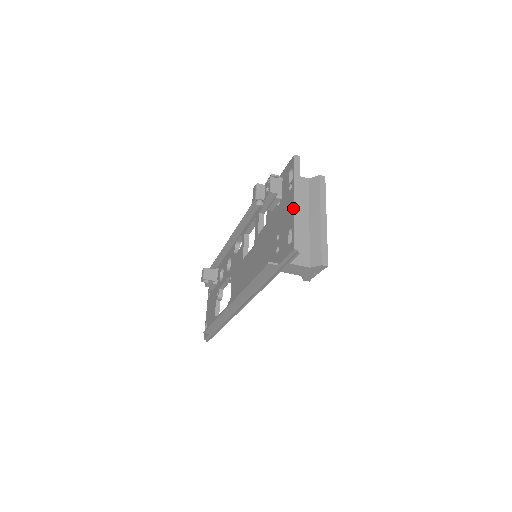
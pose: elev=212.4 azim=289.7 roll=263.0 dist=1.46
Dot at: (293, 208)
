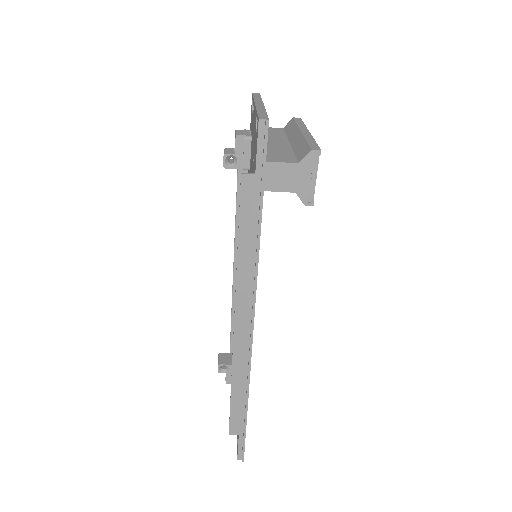
Dot at: (255, 108)
